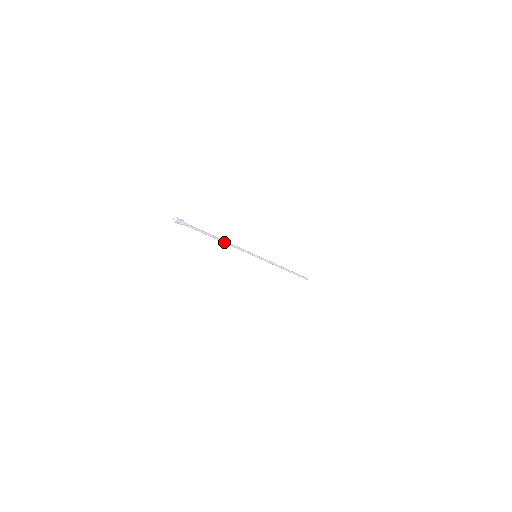
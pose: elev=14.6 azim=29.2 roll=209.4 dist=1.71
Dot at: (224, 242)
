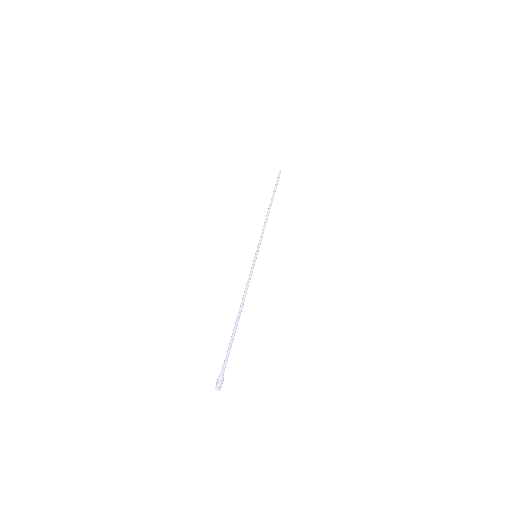
Dot at: (241, 309)
